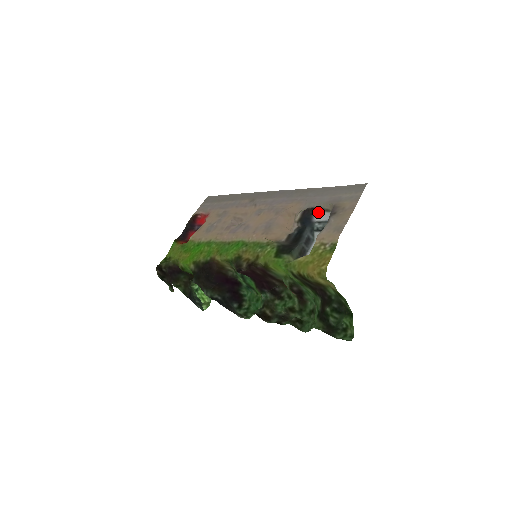
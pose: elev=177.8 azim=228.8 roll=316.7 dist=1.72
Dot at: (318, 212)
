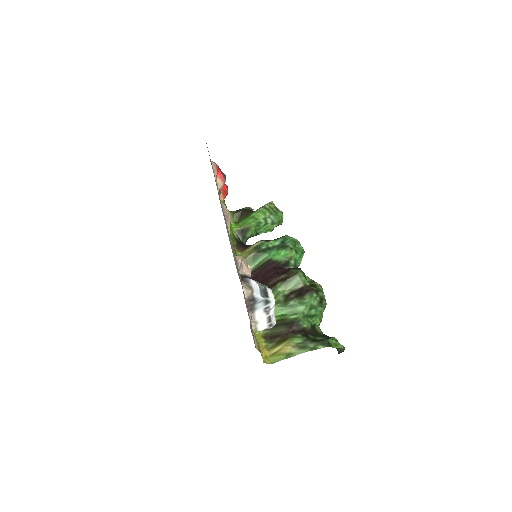
Dot at: (248, 280)
